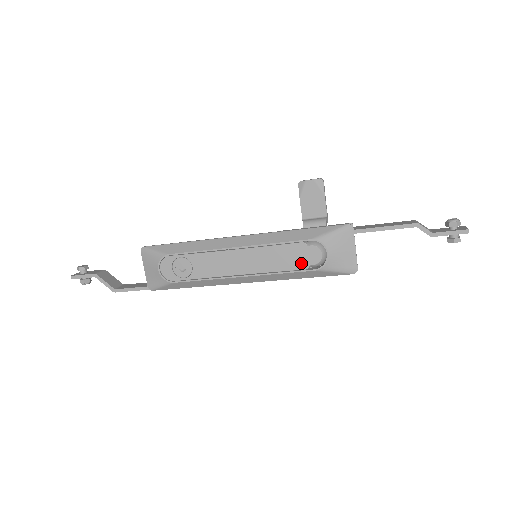
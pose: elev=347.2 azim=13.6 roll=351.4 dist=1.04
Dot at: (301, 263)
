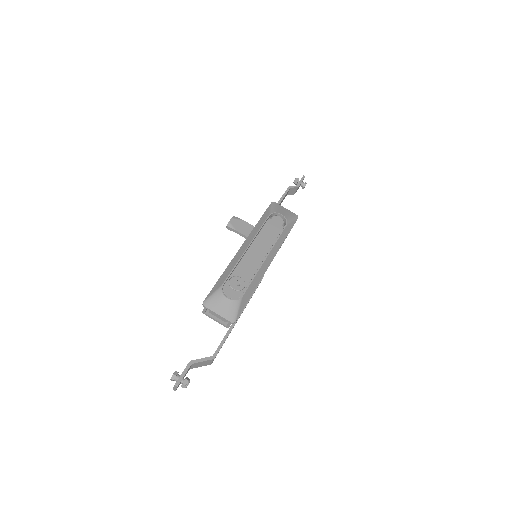
Dot at: (278, 227)
